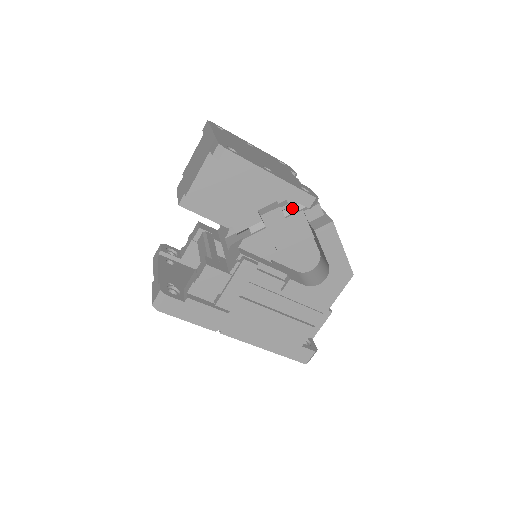
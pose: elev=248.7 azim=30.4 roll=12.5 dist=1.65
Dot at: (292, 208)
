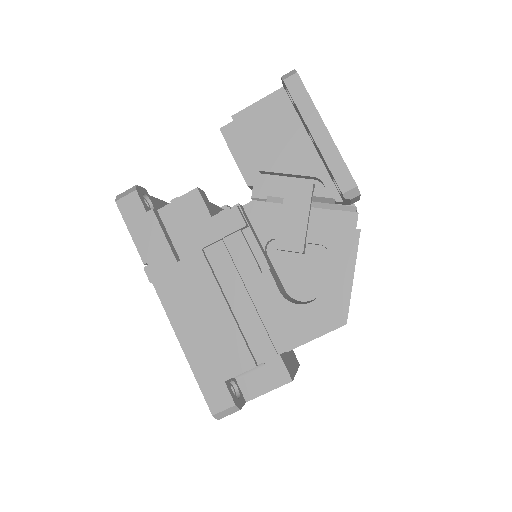
Dot at: (326, 205)
